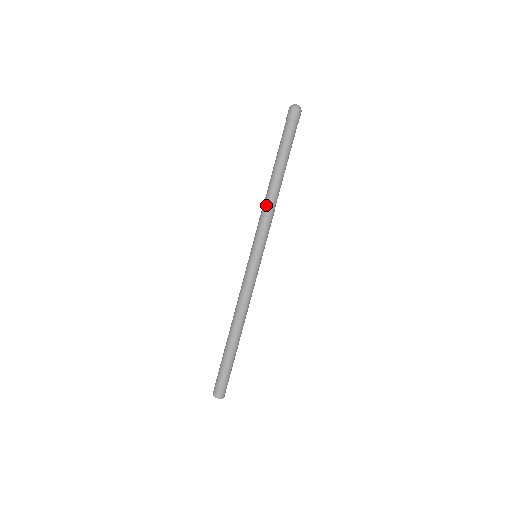
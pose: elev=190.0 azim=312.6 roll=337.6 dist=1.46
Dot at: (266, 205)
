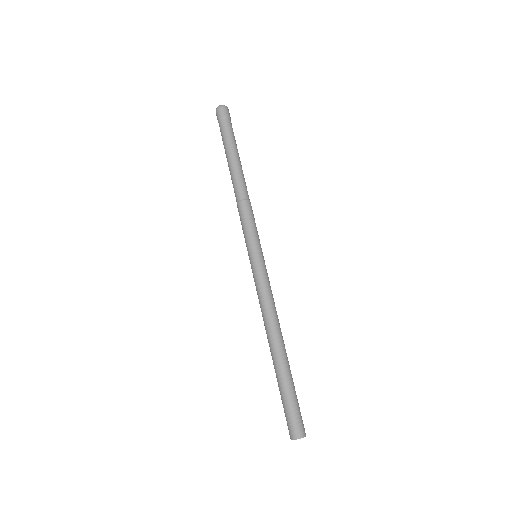
Dot at: (241, 200)
